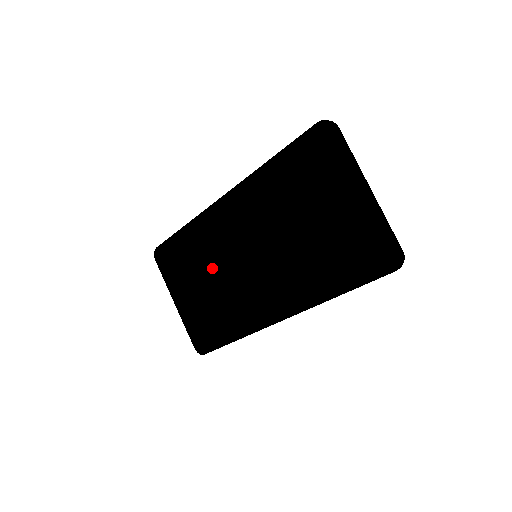
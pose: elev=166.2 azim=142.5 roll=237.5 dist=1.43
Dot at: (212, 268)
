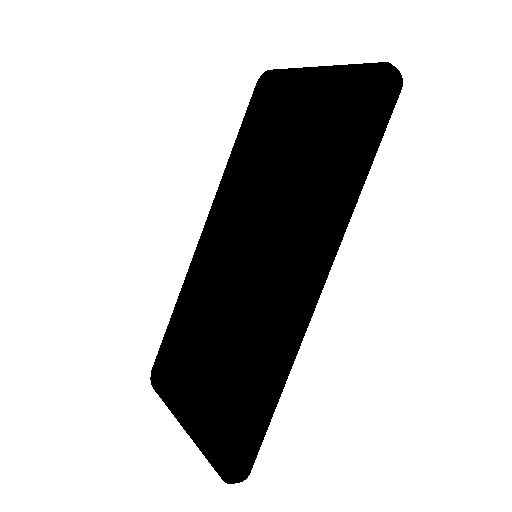
Dot at: (215, 325)
